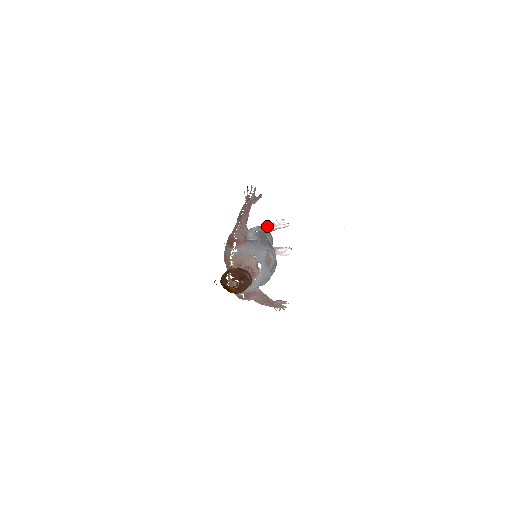
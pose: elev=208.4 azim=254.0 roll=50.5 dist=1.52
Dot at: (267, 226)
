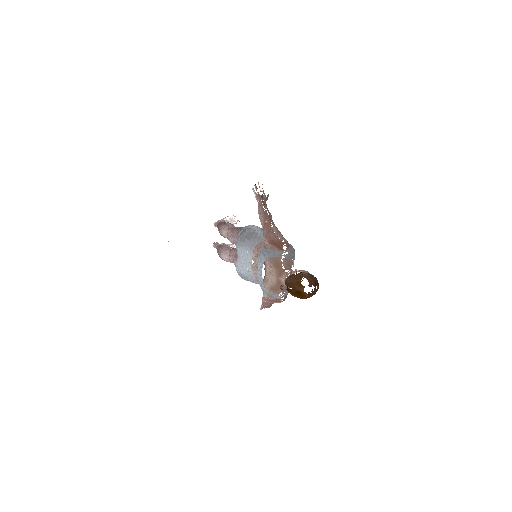
Dot at: (221, 221)
